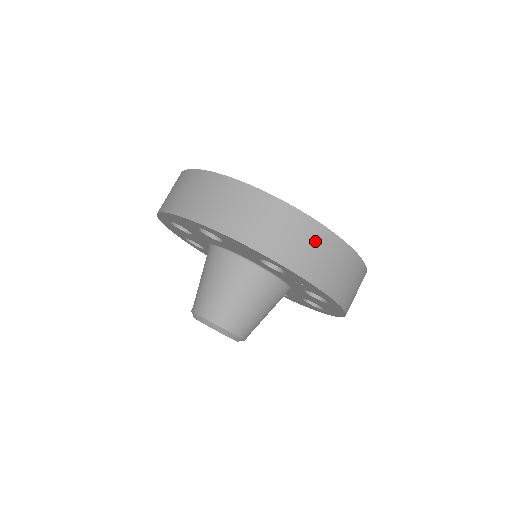
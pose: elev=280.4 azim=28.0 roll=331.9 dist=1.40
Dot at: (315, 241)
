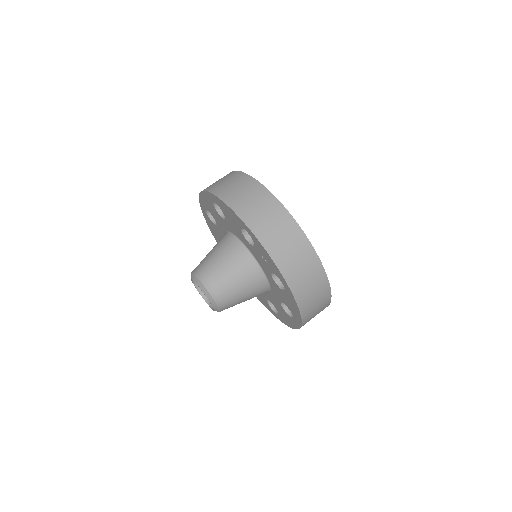
Dot at: (280, 222)
